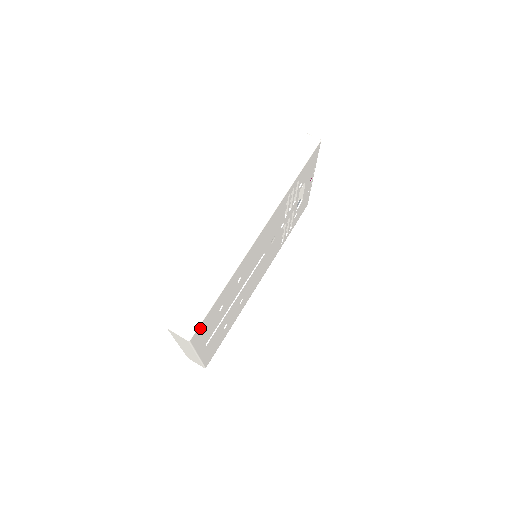
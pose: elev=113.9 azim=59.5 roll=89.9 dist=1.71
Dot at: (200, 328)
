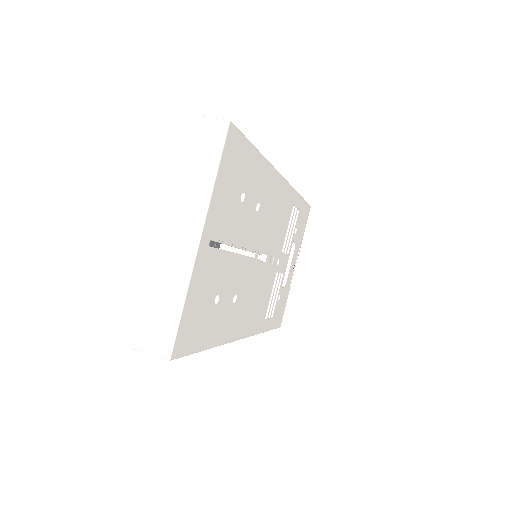
Dot at: (236, 143)
